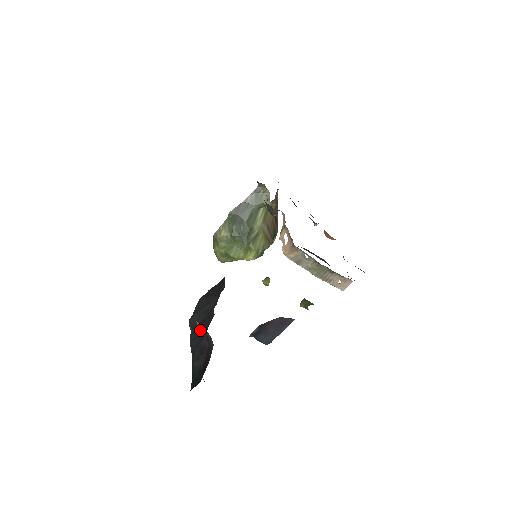
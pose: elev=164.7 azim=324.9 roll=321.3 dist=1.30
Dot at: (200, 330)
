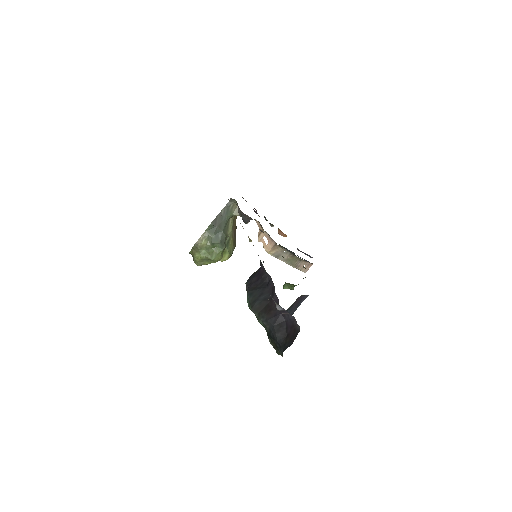
Dot at: (272, 312)
